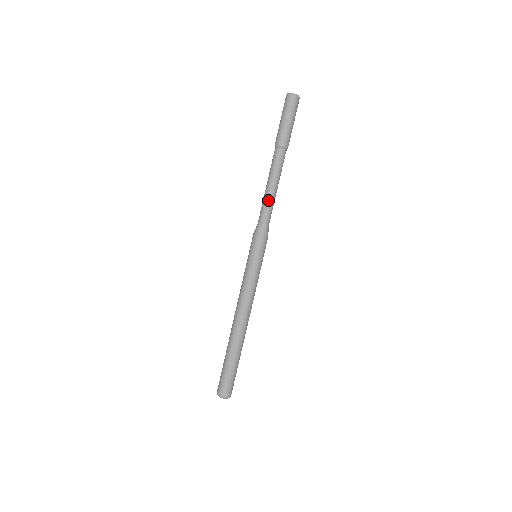
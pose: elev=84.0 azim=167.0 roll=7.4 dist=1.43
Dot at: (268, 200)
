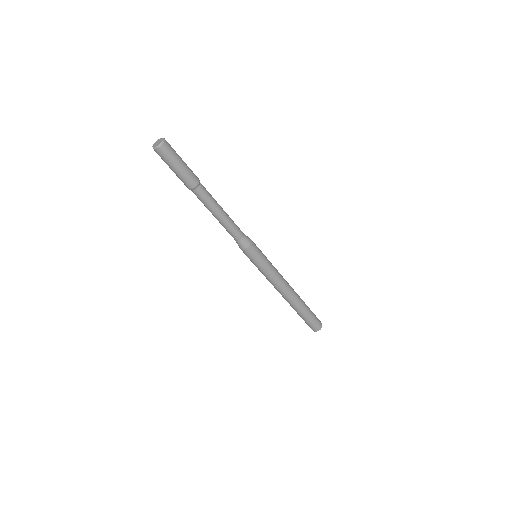
Dot at: (224, 226)
